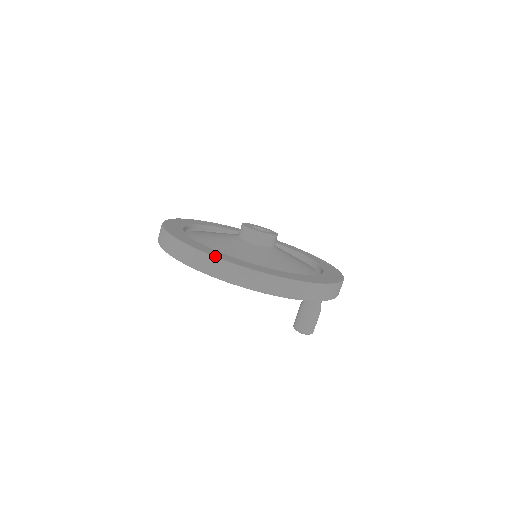
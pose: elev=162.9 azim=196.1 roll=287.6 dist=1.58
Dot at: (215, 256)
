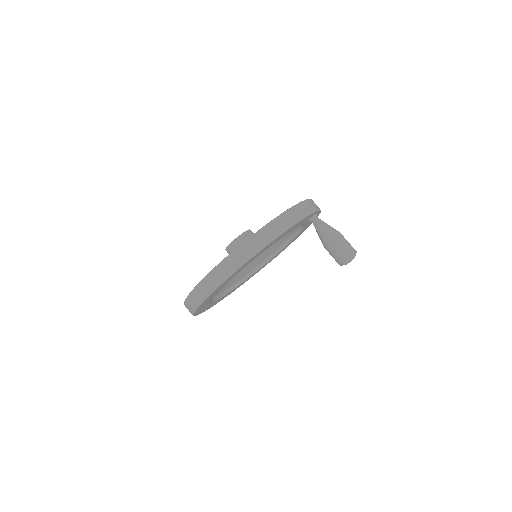
Dot at: (187, 296)
